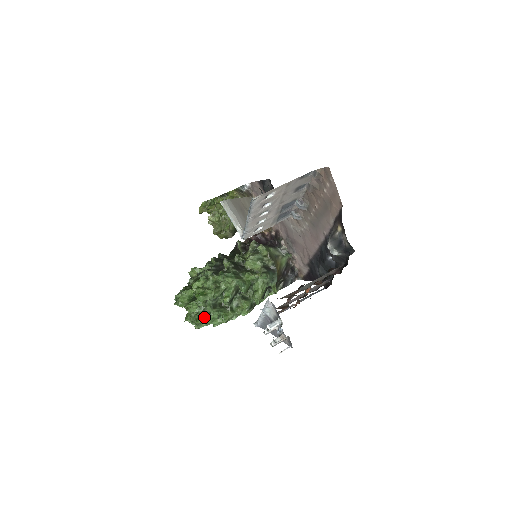
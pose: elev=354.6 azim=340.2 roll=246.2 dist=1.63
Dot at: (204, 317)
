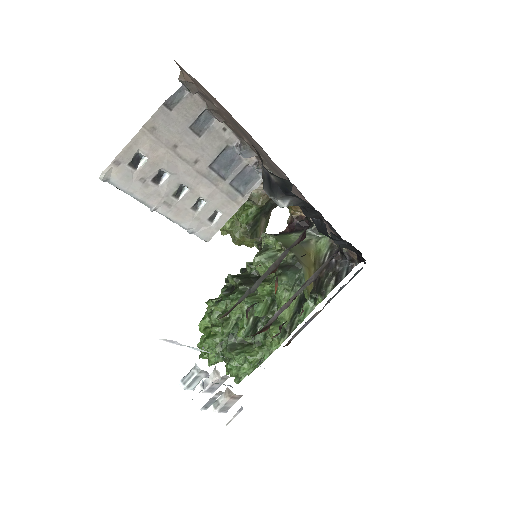
Dot at: (227, 367)
